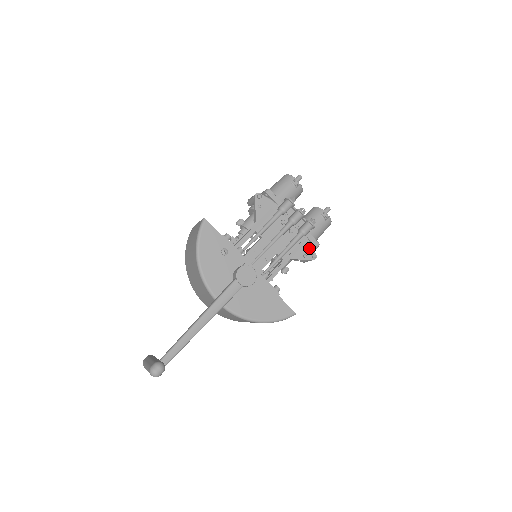
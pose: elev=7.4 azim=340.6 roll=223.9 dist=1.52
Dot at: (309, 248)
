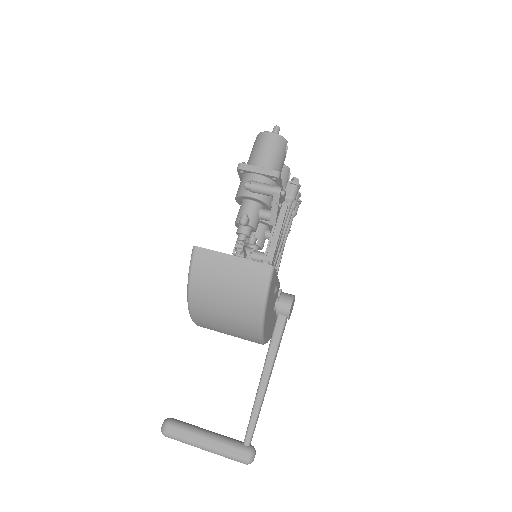
Dot at: occluded
